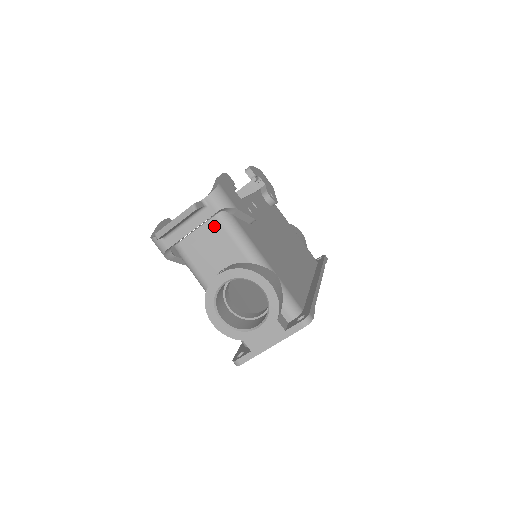
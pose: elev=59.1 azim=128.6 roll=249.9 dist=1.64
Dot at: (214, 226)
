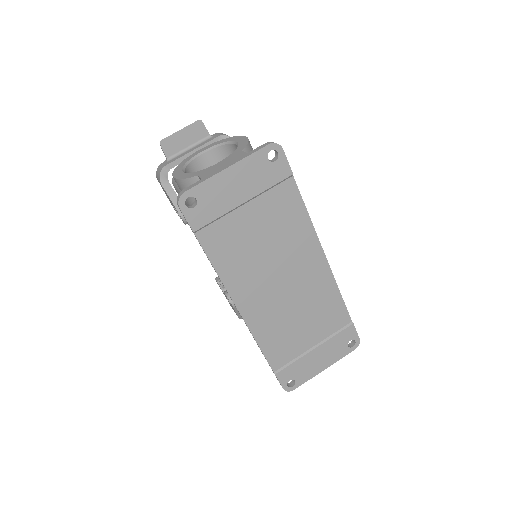
Dot at: occluded
